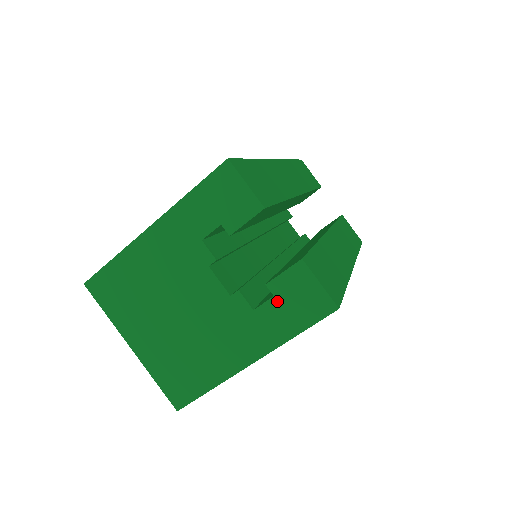
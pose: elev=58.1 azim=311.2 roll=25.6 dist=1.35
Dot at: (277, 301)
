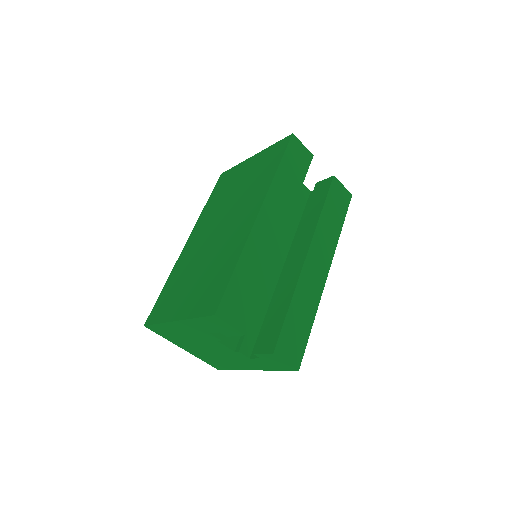
Dot at: (262, 360)
